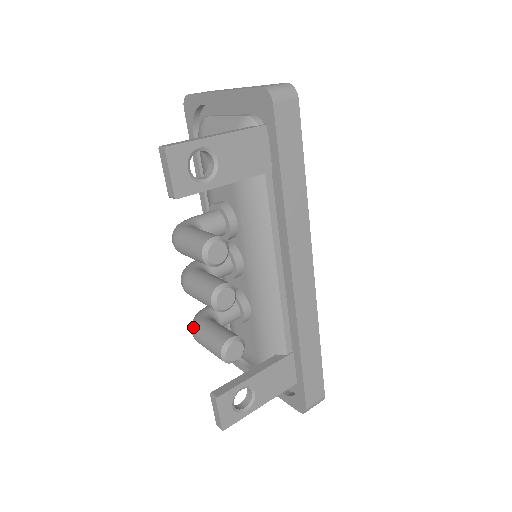
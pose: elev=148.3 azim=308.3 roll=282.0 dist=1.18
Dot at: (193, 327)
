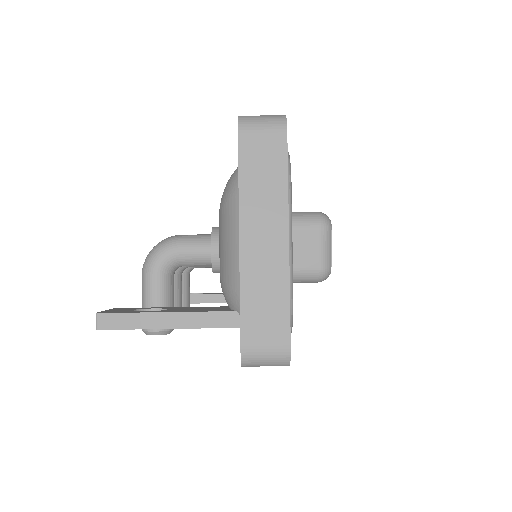
Dot at: occluded
